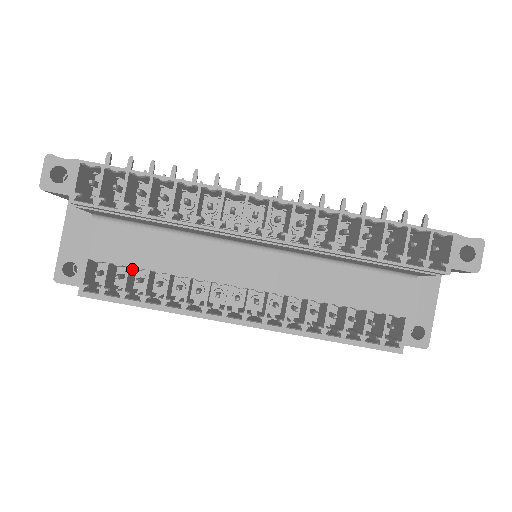
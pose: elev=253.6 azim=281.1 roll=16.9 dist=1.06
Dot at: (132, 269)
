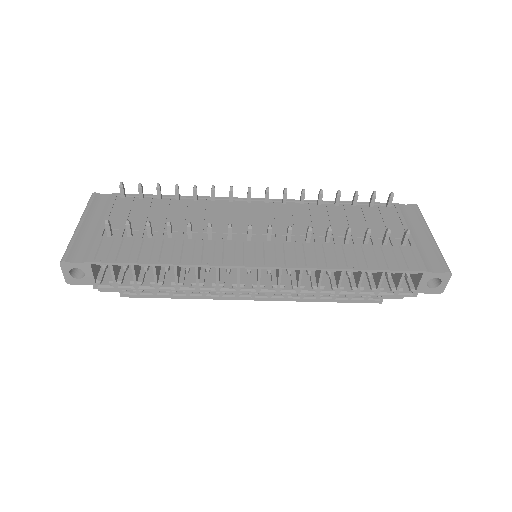
Dot at: occluded
